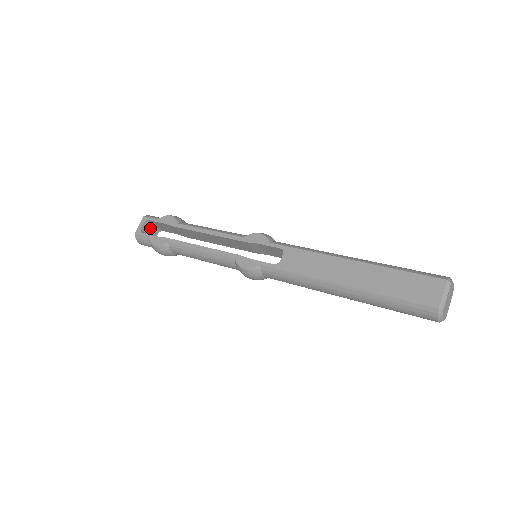
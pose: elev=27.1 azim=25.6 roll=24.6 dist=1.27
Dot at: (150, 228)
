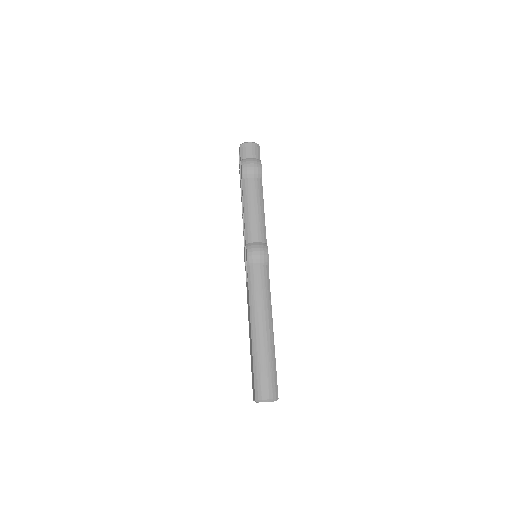
Dot at: occluded
